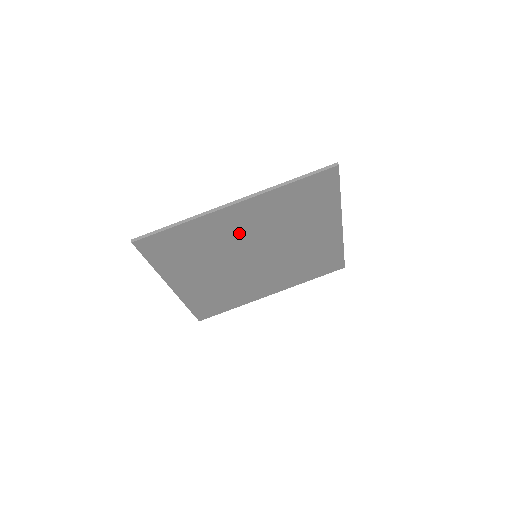
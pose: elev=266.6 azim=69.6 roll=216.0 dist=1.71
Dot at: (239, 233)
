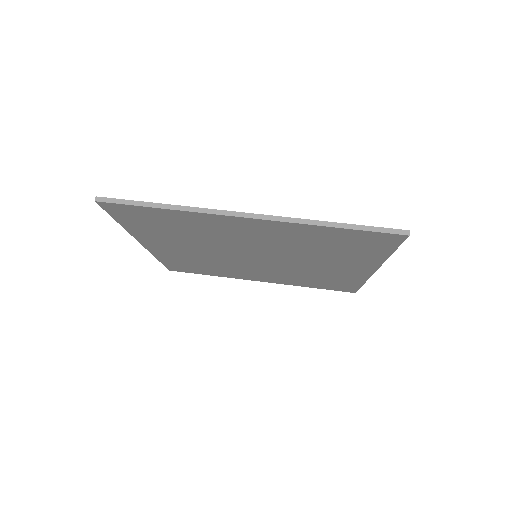
Dot at: (243, 237)
